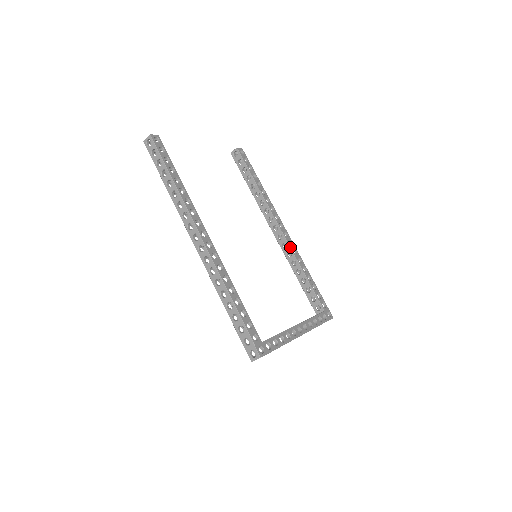
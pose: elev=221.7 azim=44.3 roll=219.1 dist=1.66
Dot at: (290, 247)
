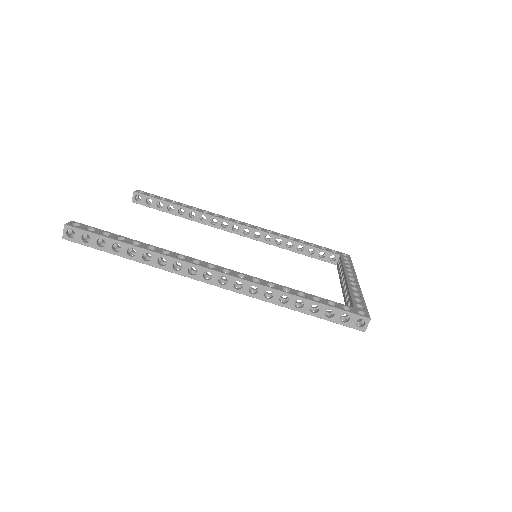
Dot at: (263, 231)
